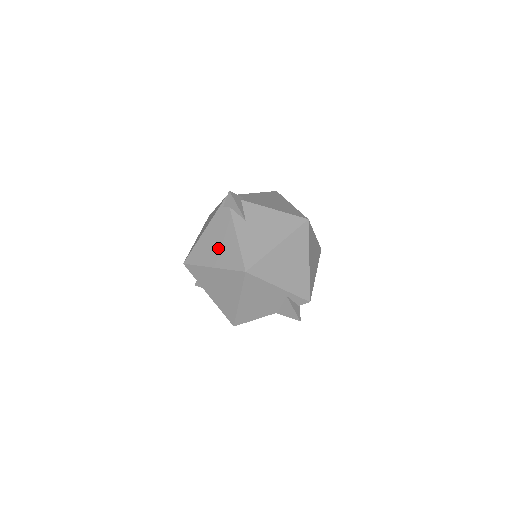
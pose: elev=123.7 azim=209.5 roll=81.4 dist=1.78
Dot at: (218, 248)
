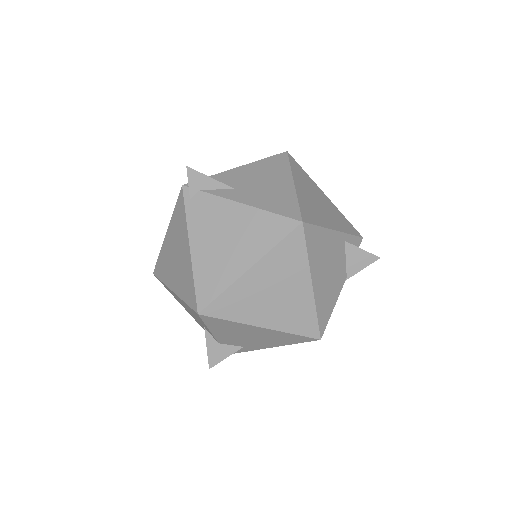
Dot at: (233, 242)
